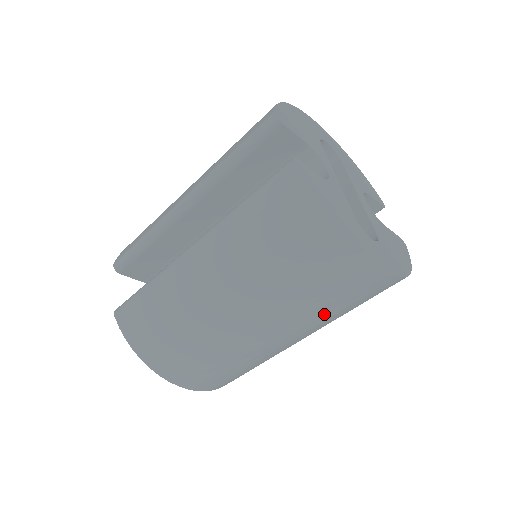
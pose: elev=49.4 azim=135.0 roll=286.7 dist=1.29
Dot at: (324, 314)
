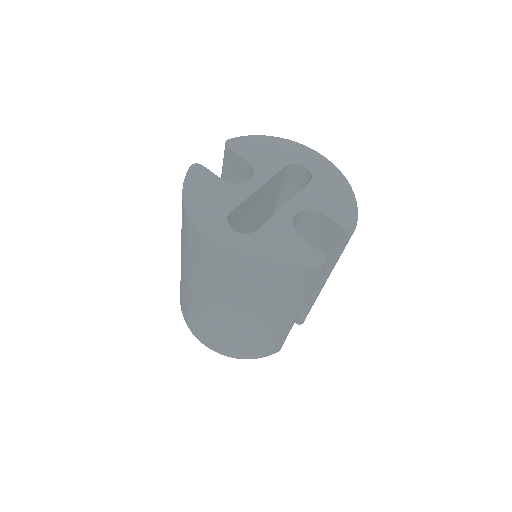
Dot at: (213, 286)
